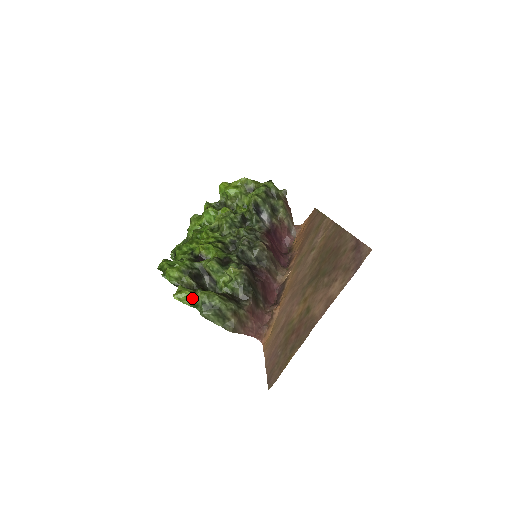
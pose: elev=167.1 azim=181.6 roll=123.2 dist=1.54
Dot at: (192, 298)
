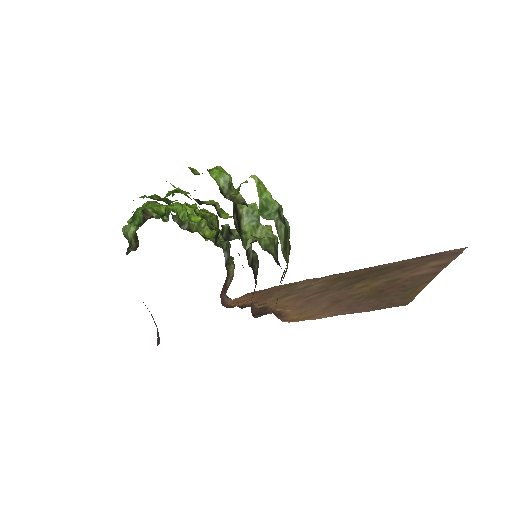
Dot at: (268, 197)
